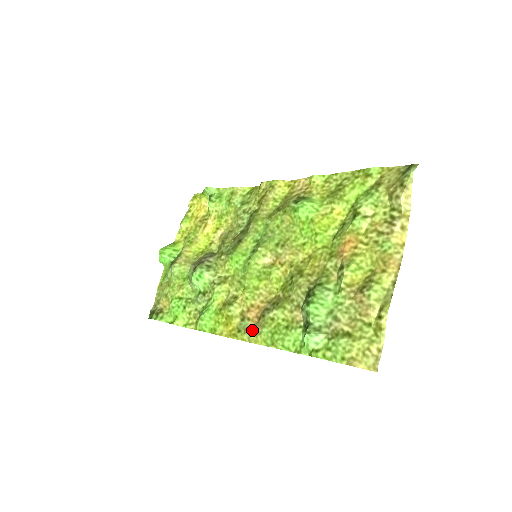
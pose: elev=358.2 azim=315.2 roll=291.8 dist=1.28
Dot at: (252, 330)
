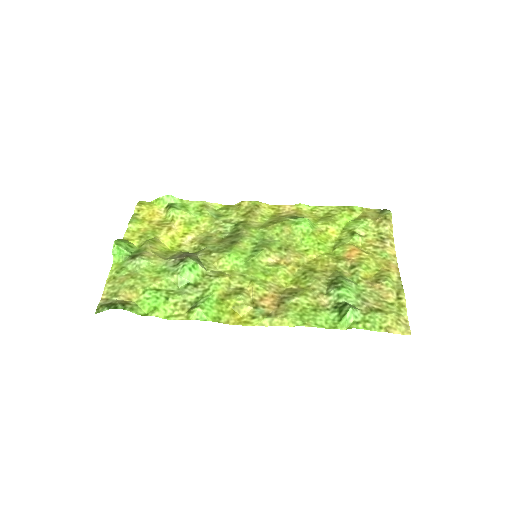
Dot at: (274, 314)
